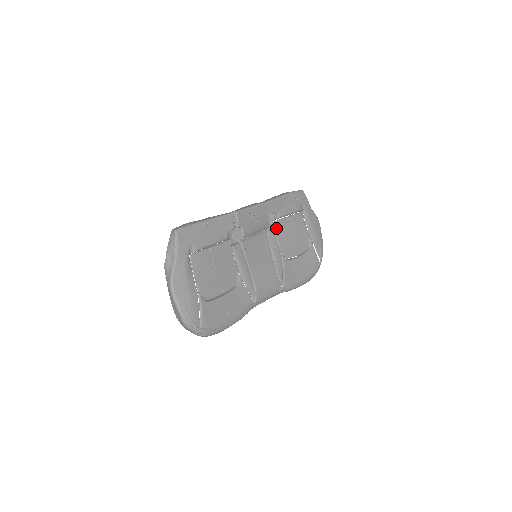
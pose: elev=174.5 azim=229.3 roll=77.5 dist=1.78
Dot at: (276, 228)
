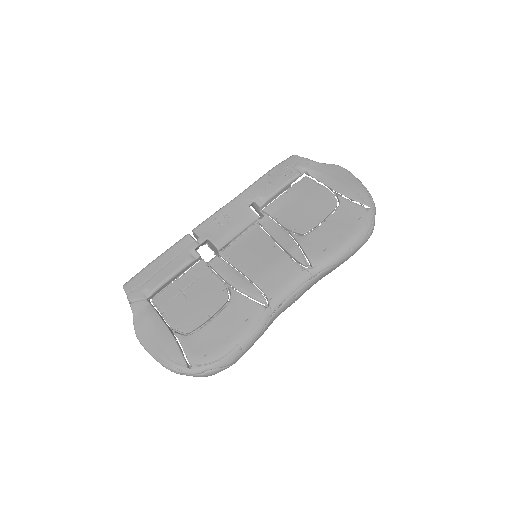
Dot at: (271, 213)
